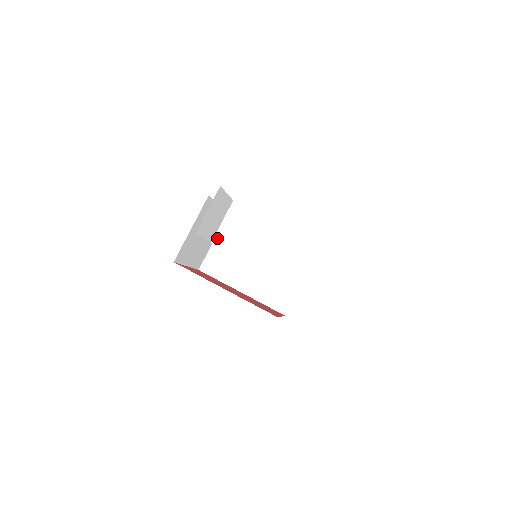
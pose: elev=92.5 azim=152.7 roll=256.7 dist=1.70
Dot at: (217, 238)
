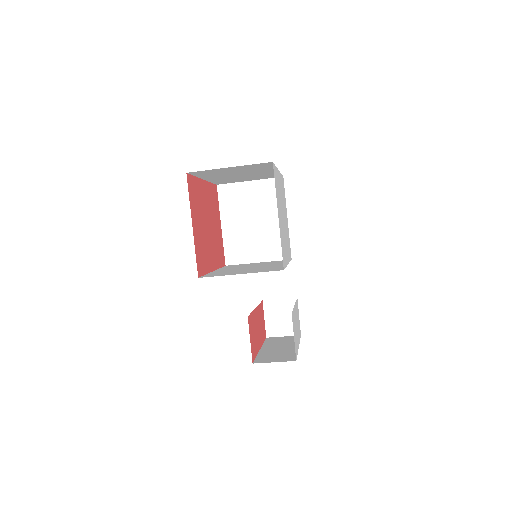
Dot at: occluded
